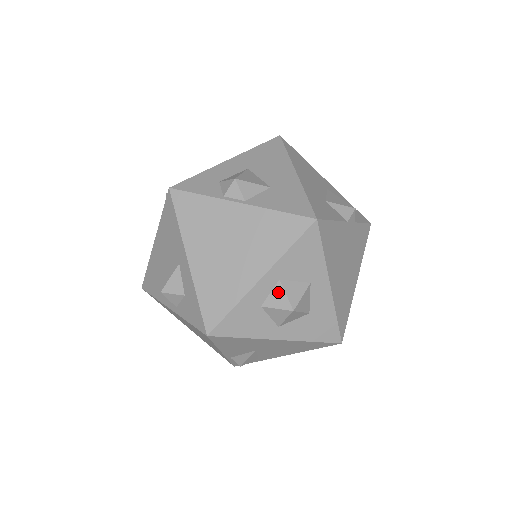
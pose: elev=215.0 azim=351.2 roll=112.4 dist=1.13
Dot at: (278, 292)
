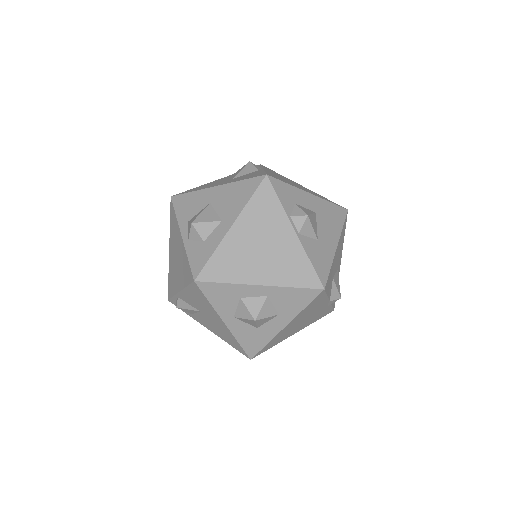
Dot at: (259, 301)
